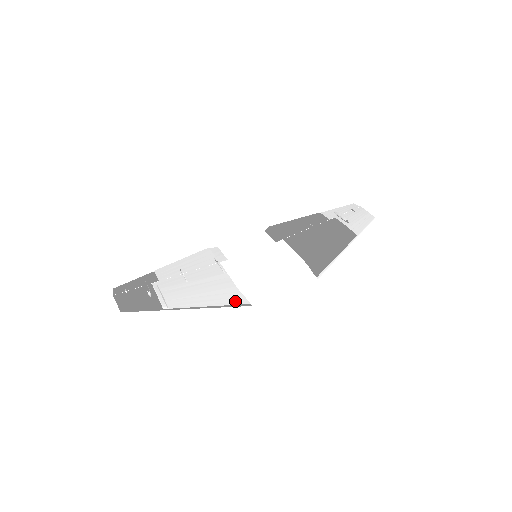
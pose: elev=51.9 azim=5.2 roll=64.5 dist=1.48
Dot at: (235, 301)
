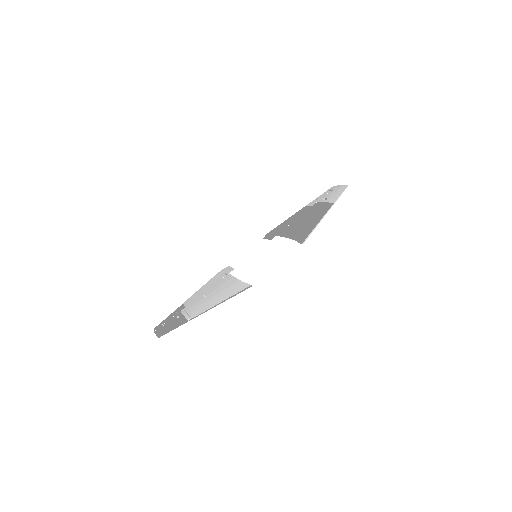
Dot at: (240, 289)
